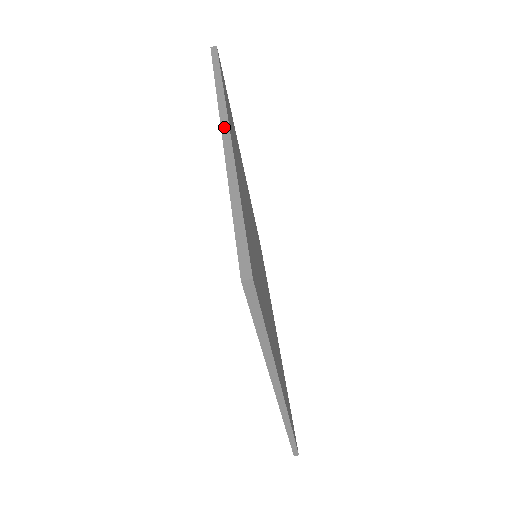
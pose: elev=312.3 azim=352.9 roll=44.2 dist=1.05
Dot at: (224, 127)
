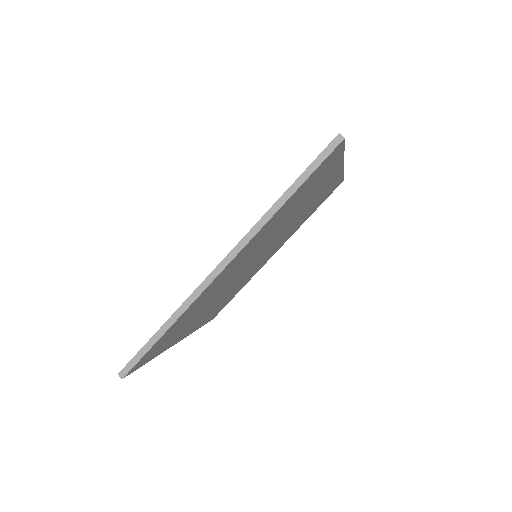
Dot at: (225, 262)
